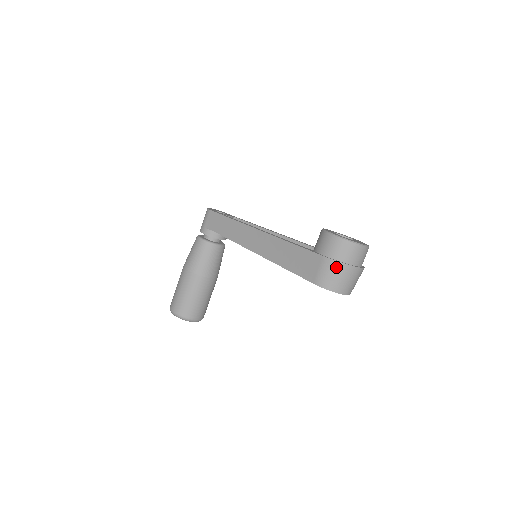
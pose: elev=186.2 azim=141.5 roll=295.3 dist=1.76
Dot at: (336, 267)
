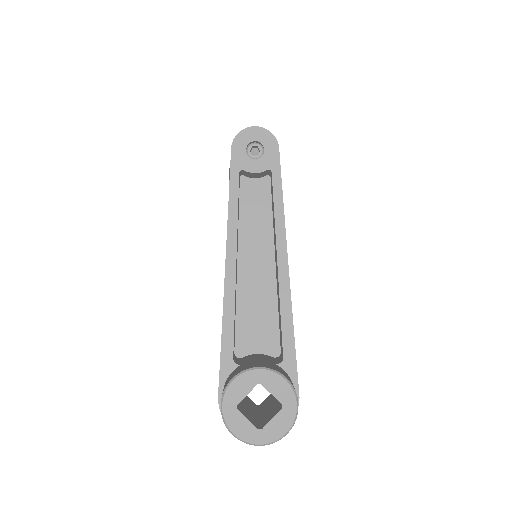
Dot at: occluded
